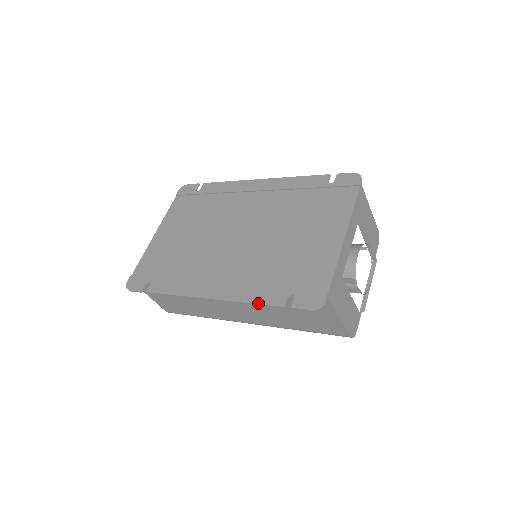
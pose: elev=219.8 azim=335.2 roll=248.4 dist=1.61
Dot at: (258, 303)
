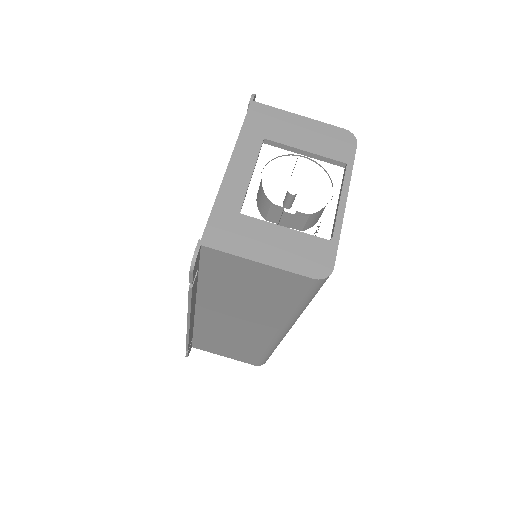
Dot at: (188, 300)
